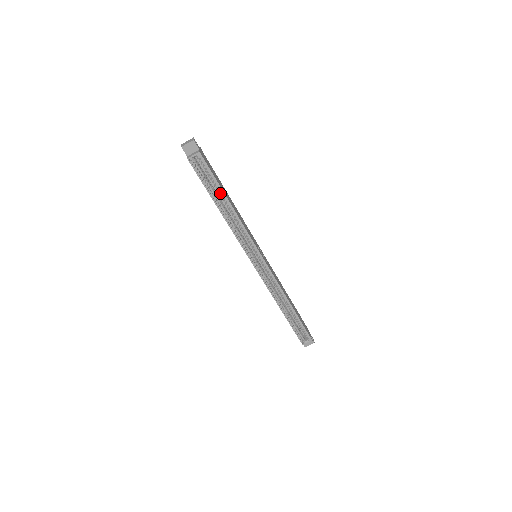
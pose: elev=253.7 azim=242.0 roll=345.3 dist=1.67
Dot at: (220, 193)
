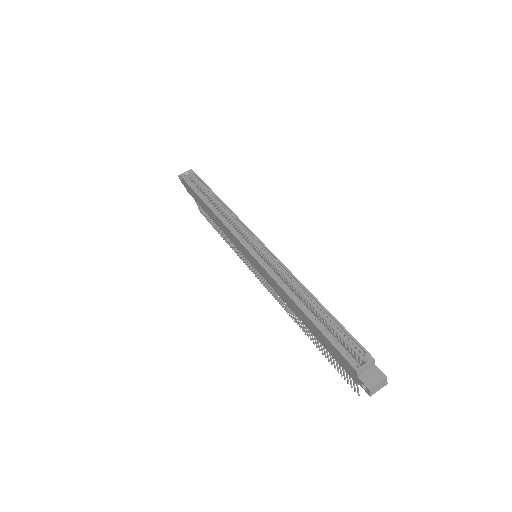
Dot at: occluded
